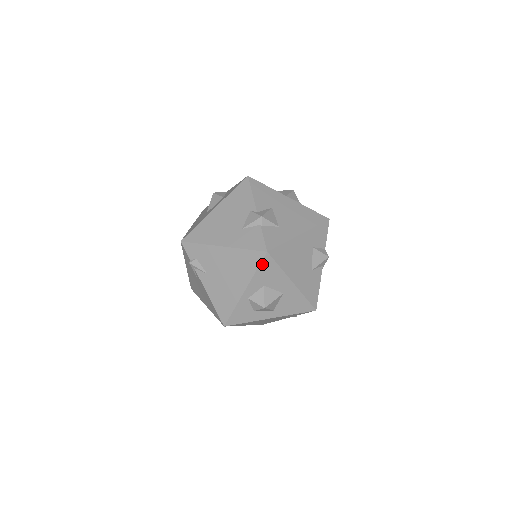
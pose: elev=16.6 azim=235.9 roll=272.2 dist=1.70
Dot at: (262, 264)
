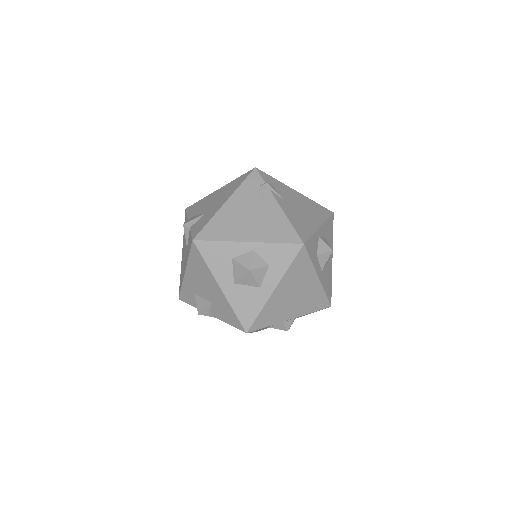
Dot at: (330, 218)
